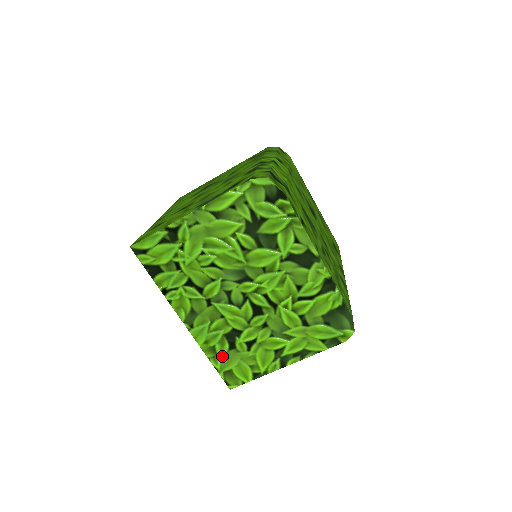
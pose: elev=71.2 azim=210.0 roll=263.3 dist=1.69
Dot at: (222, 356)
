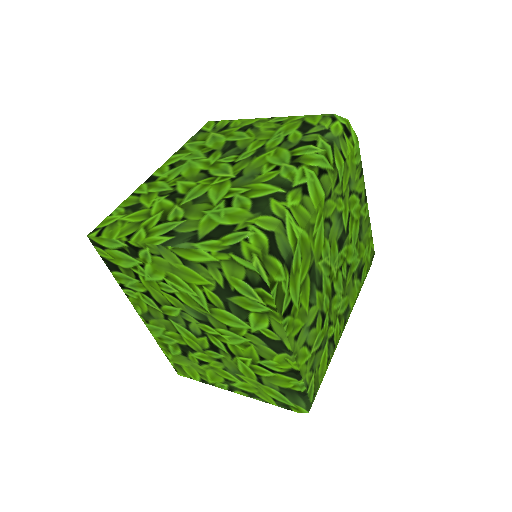
Dot at: (174, 354)
